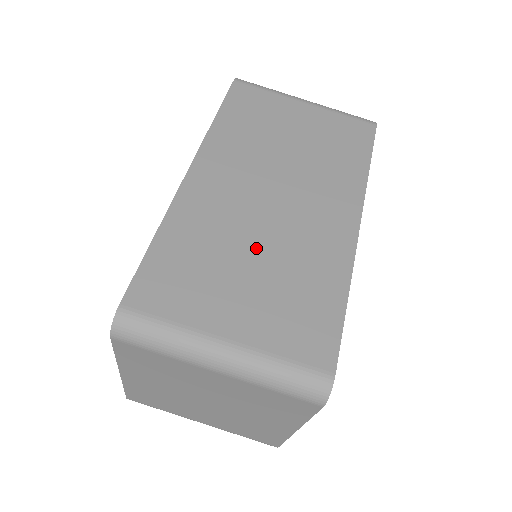
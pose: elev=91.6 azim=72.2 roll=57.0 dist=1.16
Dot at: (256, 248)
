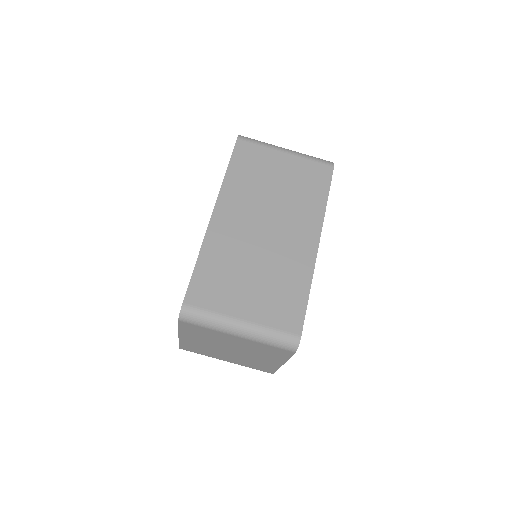
Dot at: (256, 263)
